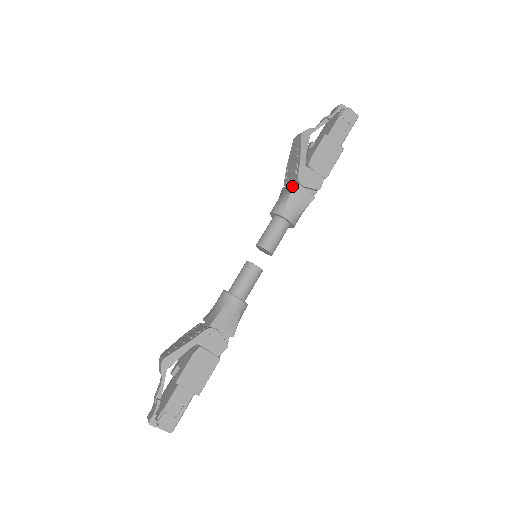
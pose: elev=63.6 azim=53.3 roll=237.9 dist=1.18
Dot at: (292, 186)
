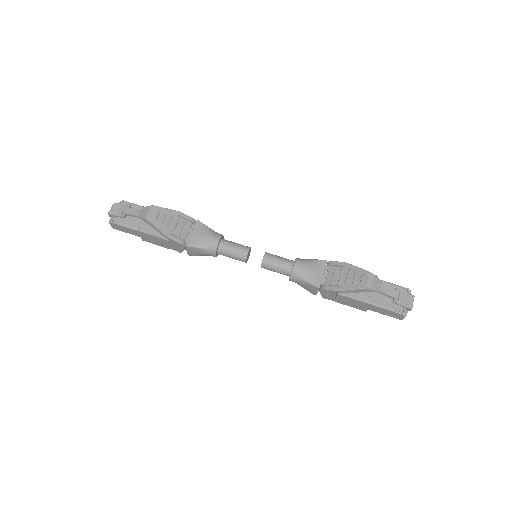
Dot at: (317, 283)
